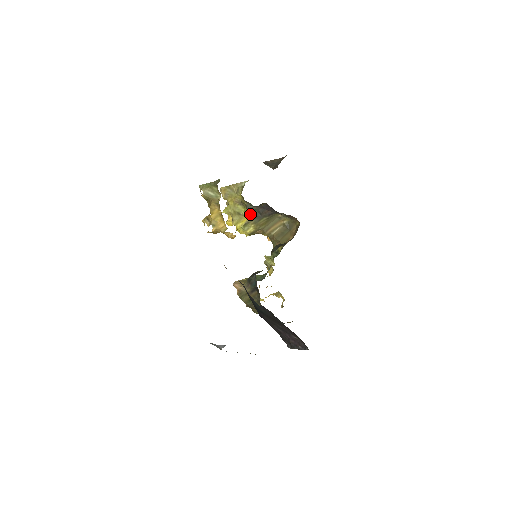
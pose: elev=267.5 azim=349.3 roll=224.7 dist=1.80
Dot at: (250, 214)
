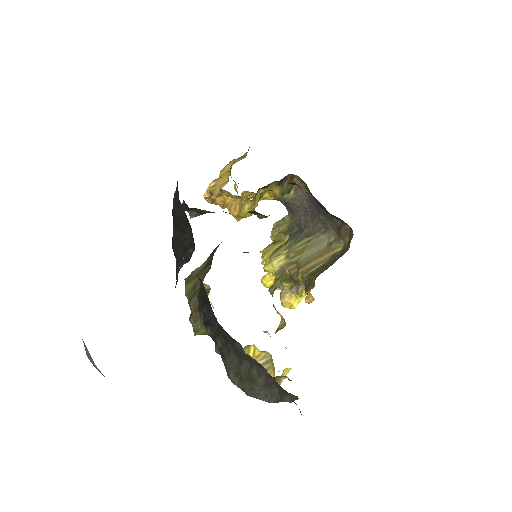
Dot at: (288, 235)
